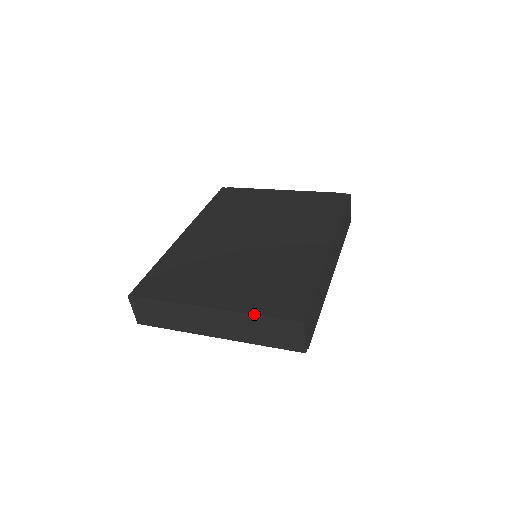
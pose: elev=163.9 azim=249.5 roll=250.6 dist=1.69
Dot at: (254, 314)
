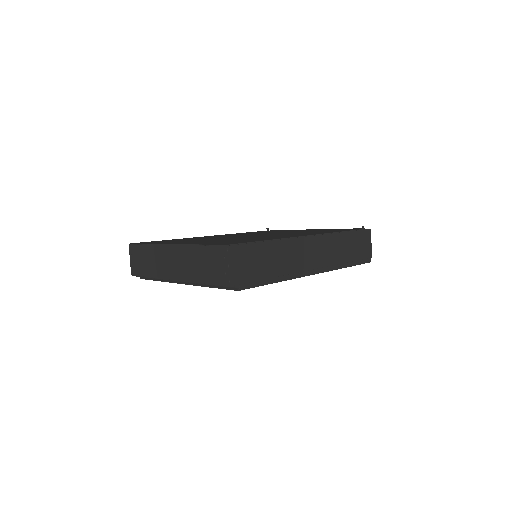
Dot at: (197, 244)
